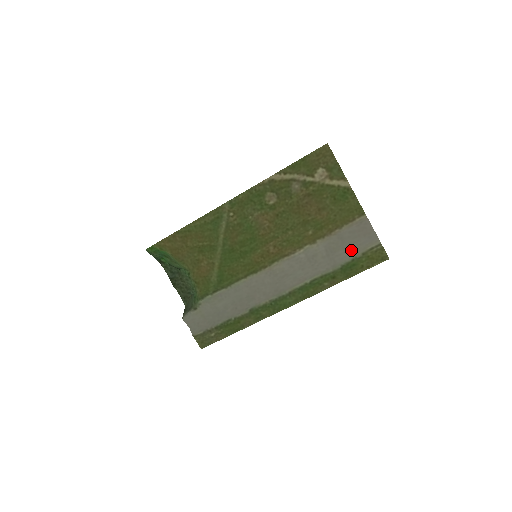
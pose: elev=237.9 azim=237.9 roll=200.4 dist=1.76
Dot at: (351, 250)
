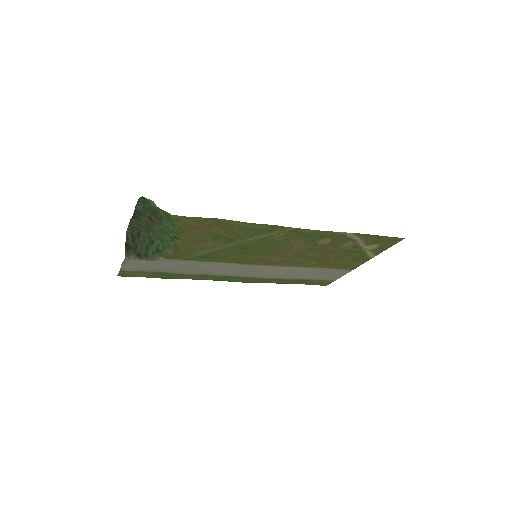
Dot at: (317, 277)
